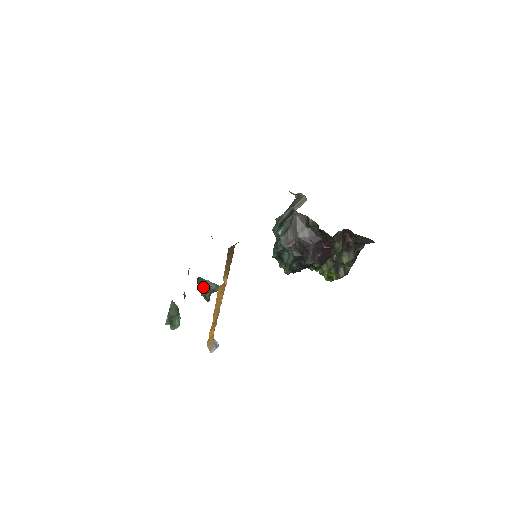
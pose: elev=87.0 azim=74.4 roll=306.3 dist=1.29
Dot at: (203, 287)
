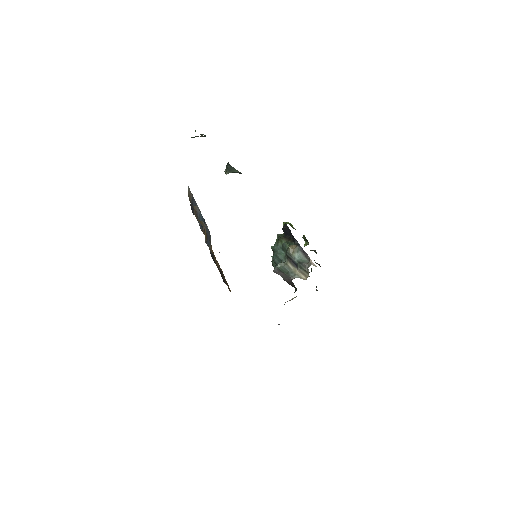
Dot at: occluded
